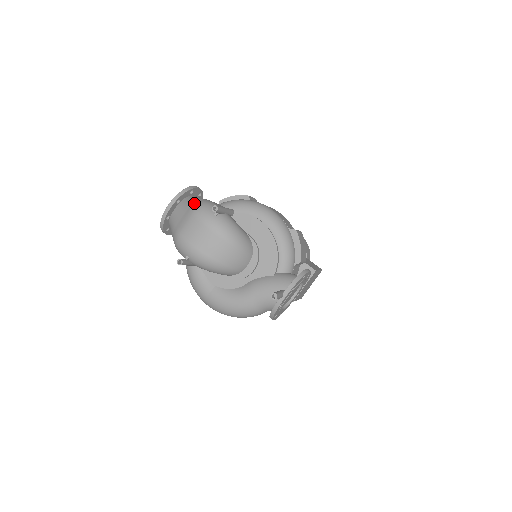
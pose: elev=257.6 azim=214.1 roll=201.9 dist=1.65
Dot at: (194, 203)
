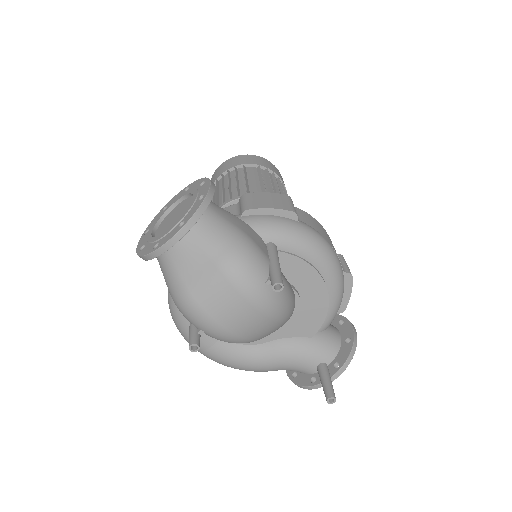
Dot at: (225, 247)
